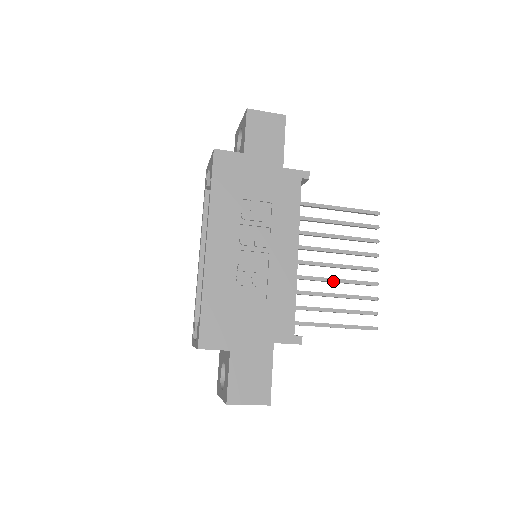
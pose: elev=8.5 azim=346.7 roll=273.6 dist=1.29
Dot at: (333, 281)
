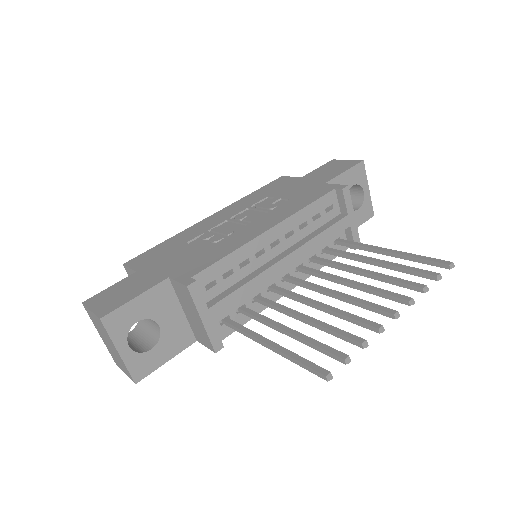
Dot at: (319, 305)
